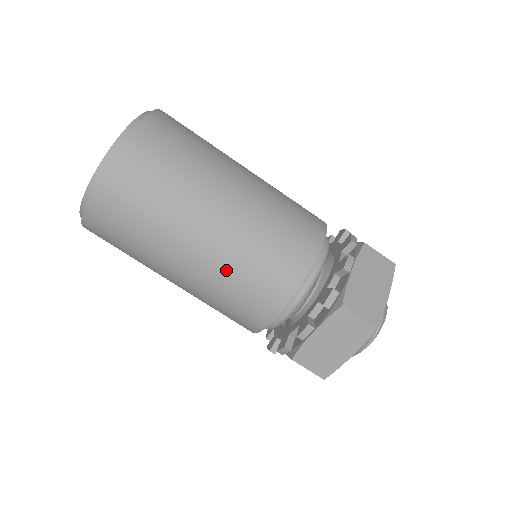
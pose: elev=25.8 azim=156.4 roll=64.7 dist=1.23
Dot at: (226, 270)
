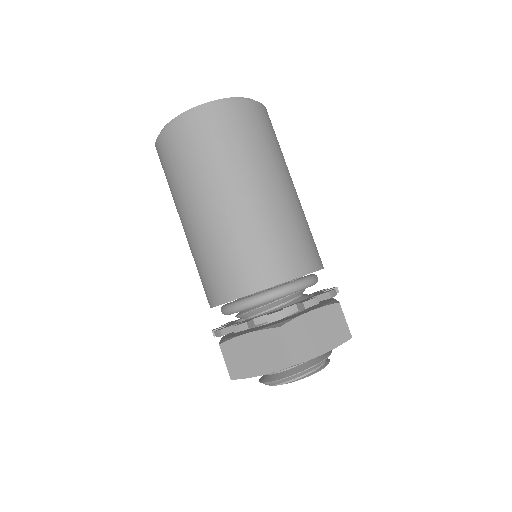
Dot at: (219, 239)
